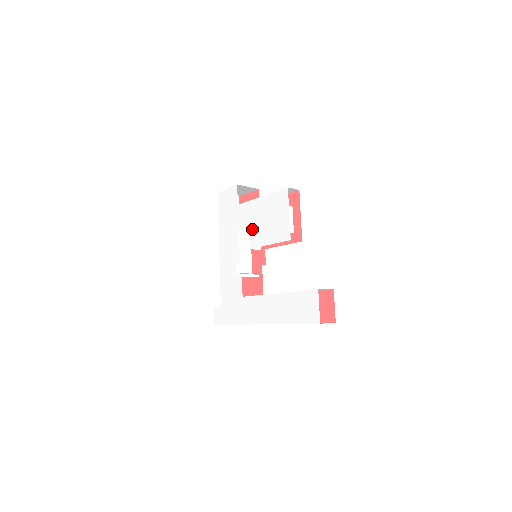
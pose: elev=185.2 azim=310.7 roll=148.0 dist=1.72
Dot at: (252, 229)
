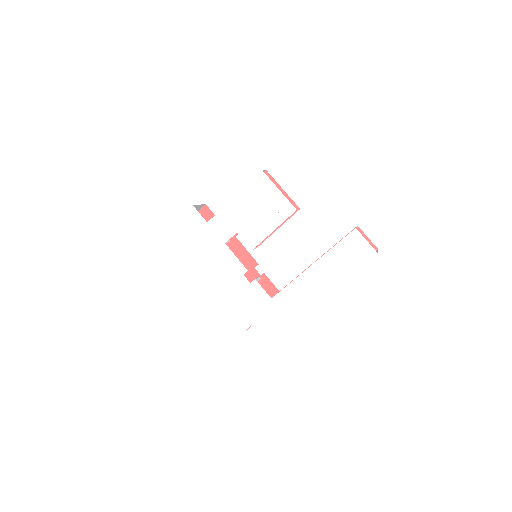
Dot at: (242, 231)
